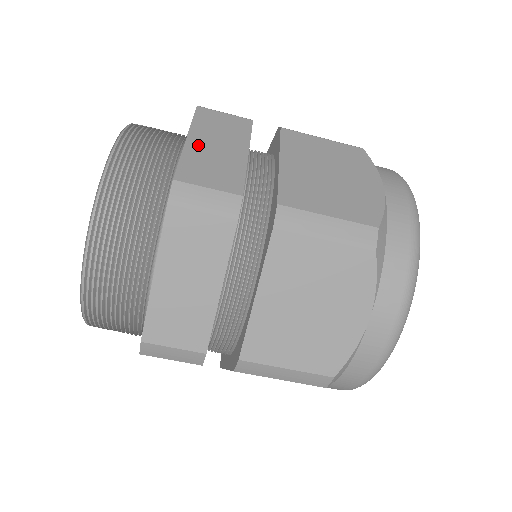
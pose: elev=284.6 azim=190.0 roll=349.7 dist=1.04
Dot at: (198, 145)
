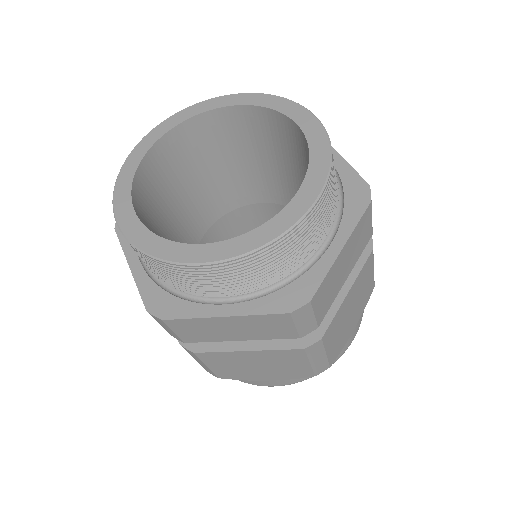
Dot at: (341, 260)
